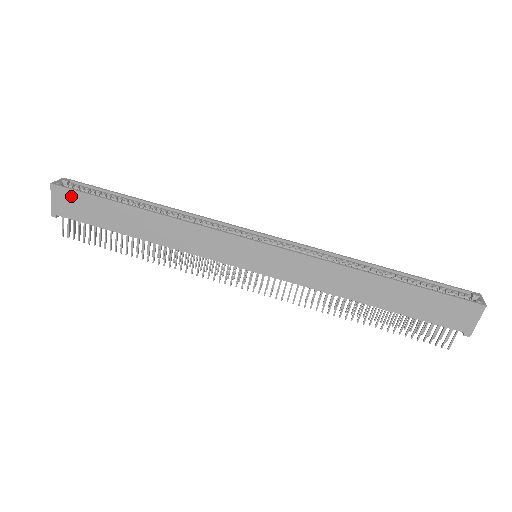
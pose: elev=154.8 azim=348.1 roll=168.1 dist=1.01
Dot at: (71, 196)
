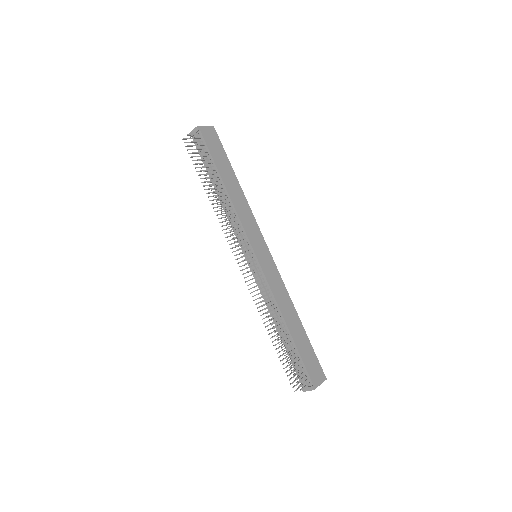
Dot at: (216, 139)
